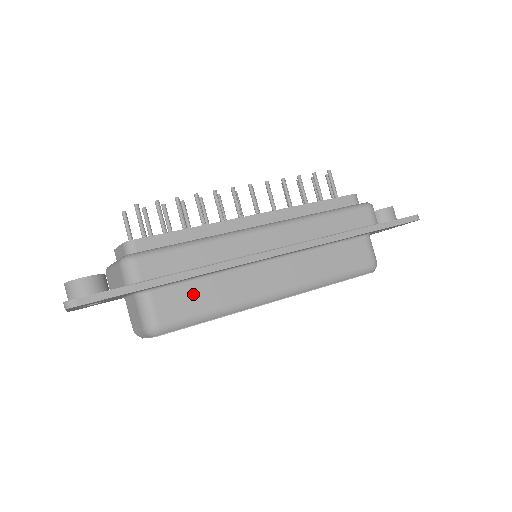
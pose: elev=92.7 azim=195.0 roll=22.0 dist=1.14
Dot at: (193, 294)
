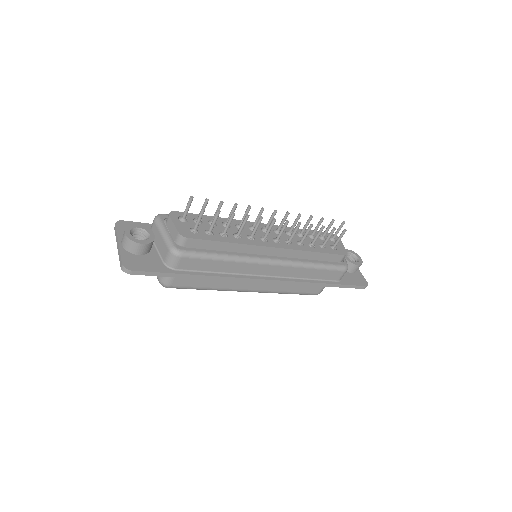
Dot at: occluded
